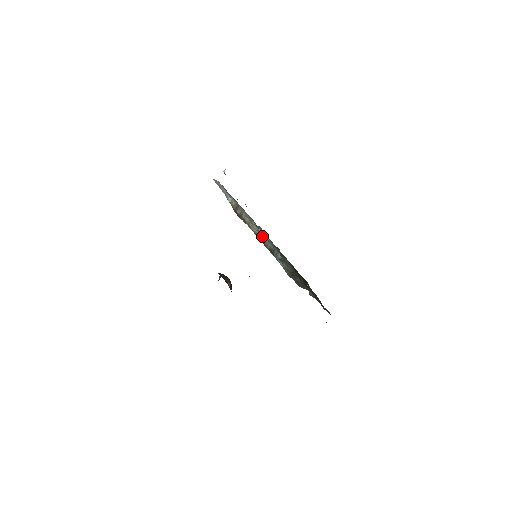
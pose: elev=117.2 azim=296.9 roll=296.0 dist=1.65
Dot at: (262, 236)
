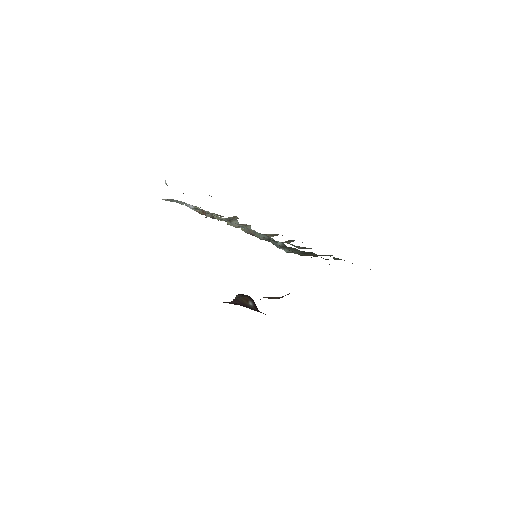
Dot at: (248, 230)
